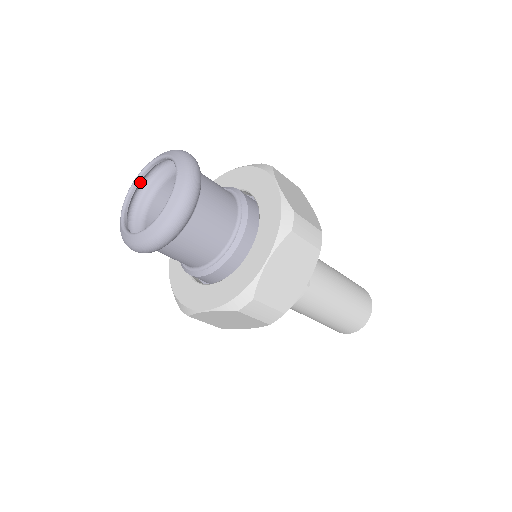
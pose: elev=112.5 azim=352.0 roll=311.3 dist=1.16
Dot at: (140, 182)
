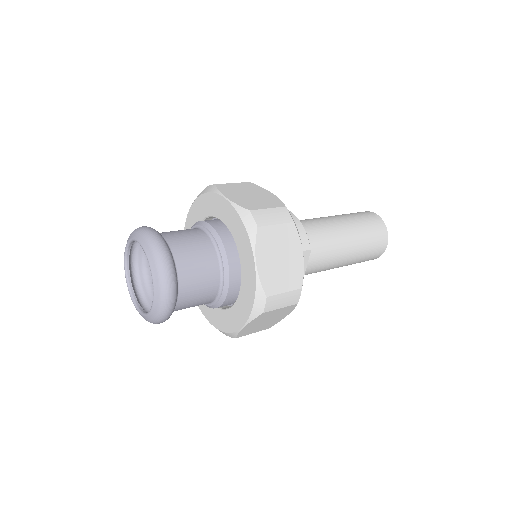
Dot at: occluded
